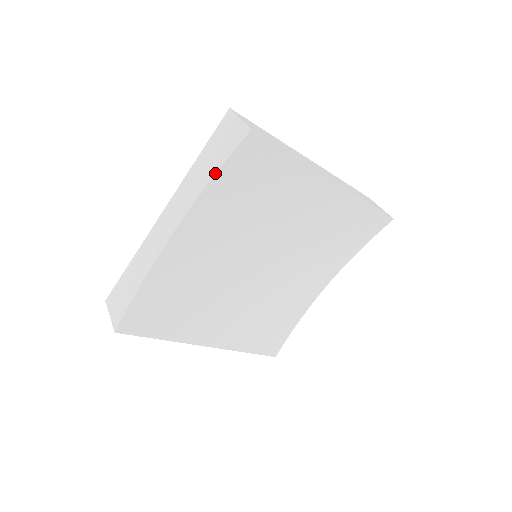
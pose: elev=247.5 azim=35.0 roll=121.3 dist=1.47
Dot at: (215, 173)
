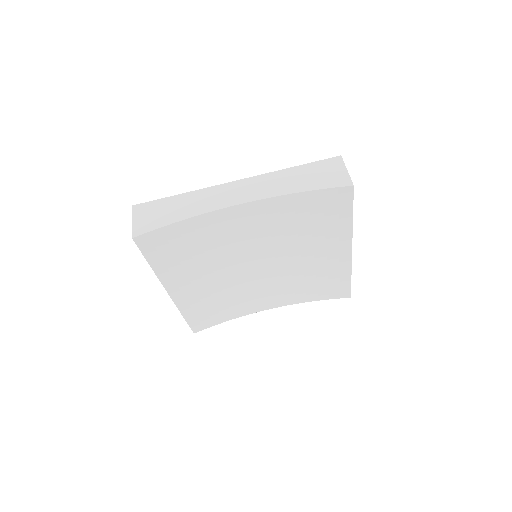
Dot at: (306, 190)
